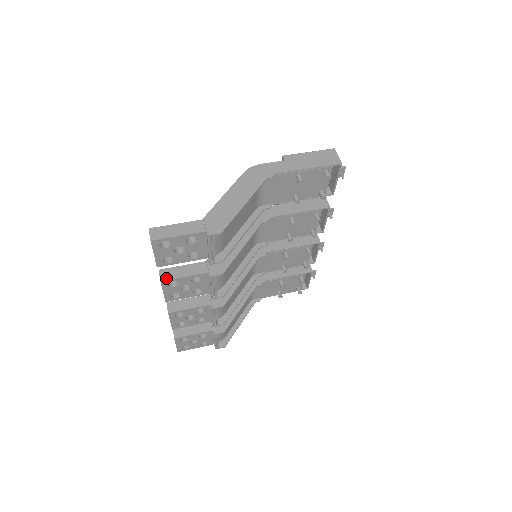
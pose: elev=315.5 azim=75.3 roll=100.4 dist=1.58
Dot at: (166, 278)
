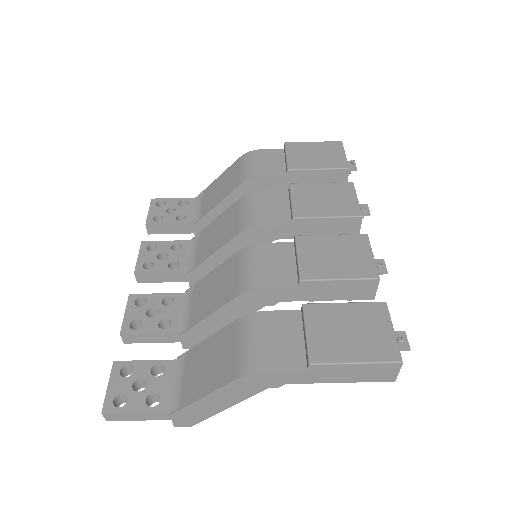
Dot at: (130, 342)
